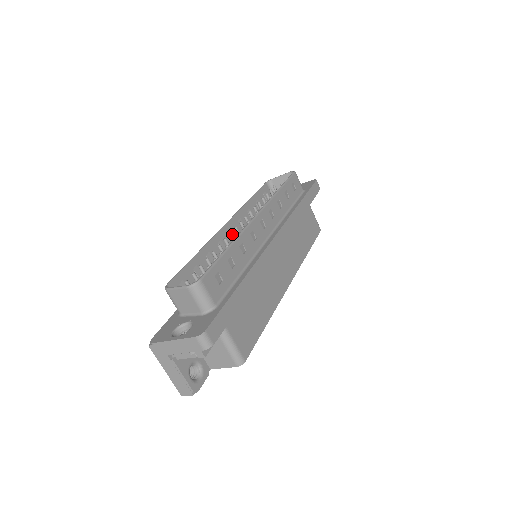
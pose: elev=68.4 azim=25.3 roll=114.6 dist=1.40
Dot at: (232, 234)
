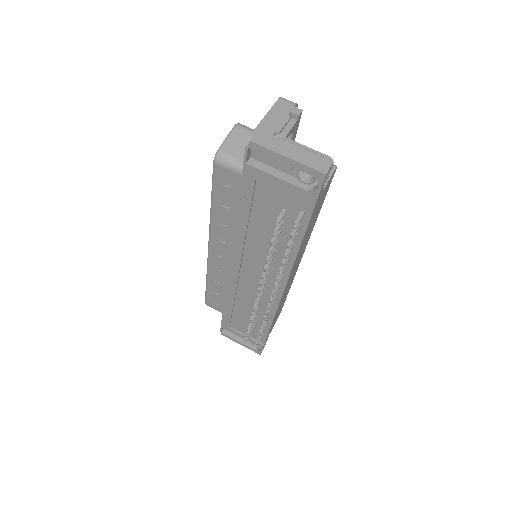
Dot at: occluded
